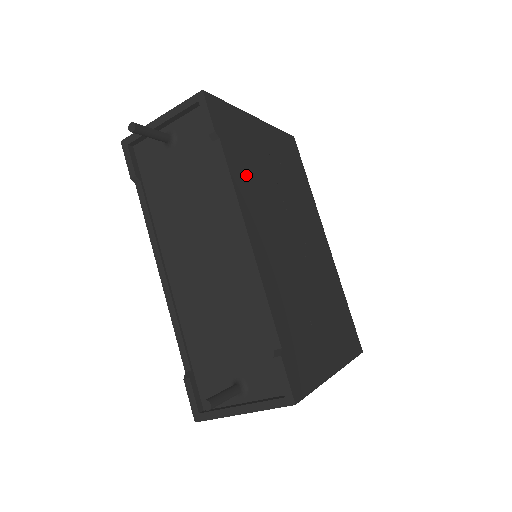
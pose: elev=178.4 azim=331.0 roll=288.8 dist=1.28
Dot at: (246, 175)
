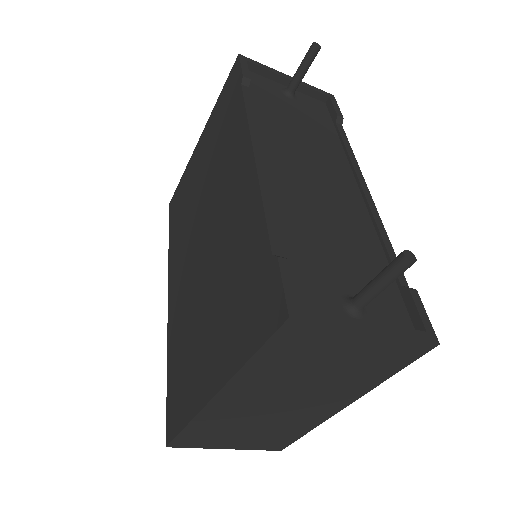
Dot at: occluded
